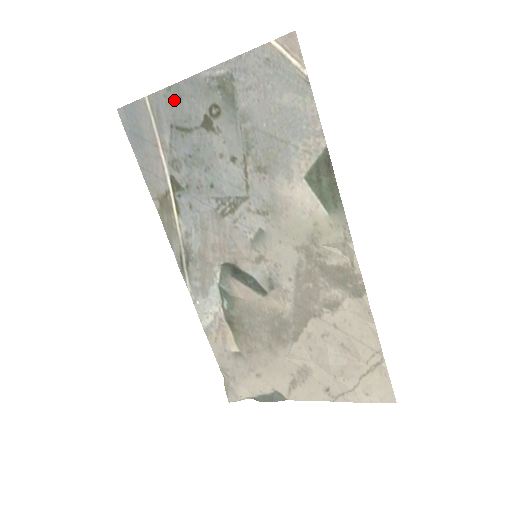
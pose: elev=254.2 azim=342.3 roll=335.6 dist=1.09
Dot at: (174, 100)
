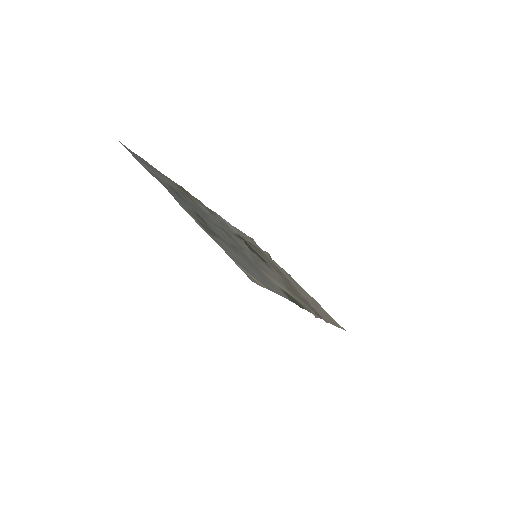
Dot at: (165, 186)
